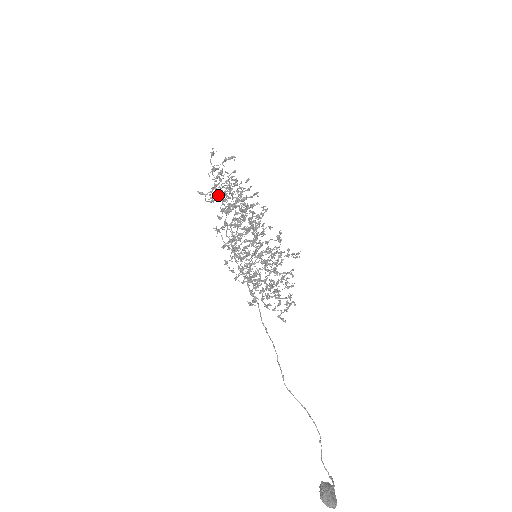
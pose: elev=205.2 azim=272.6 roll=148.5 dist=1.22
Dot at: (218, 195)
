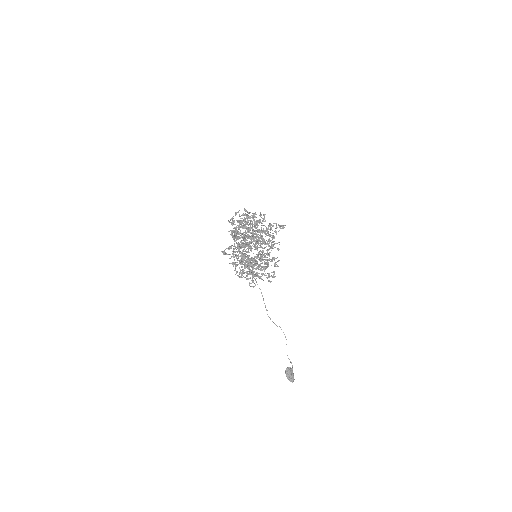
Dot at: (238, 256)
